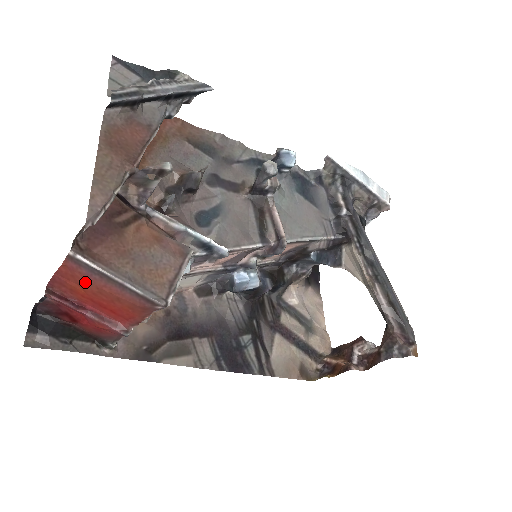
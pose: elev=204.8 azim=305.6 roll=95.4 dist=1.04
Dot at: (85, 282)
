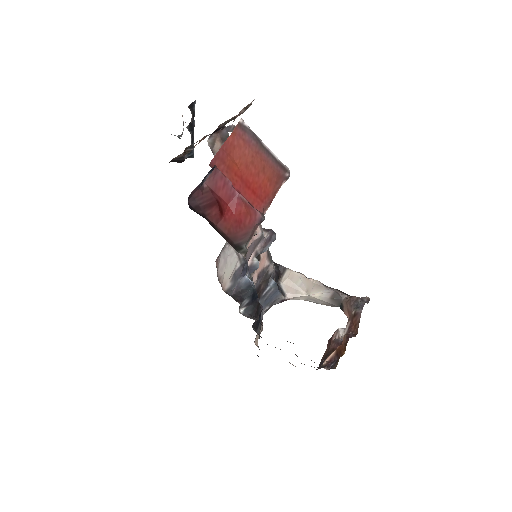
Dot at: (244, 151)
